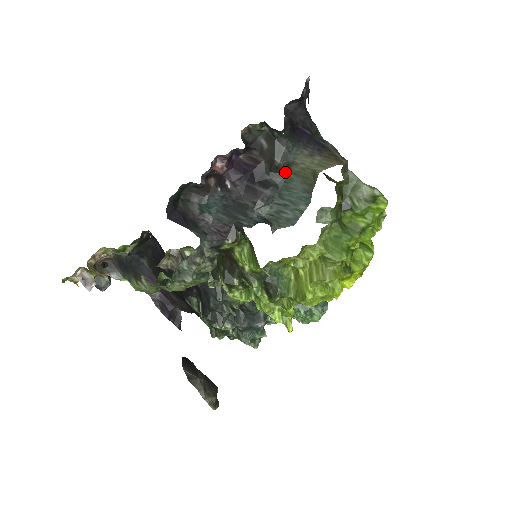
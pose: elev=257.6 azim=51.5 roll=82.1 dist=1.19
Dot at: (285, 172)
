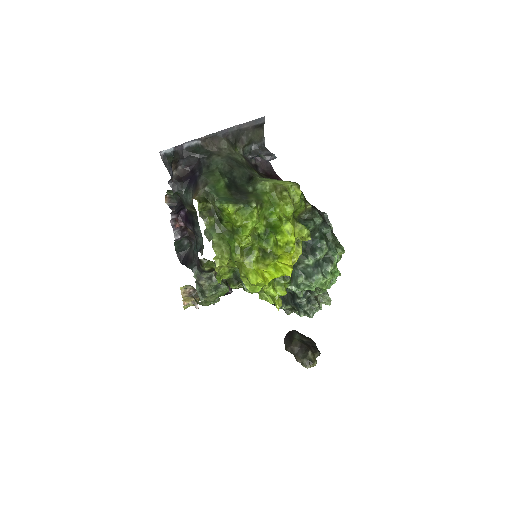
Dot at: (195, 211)
